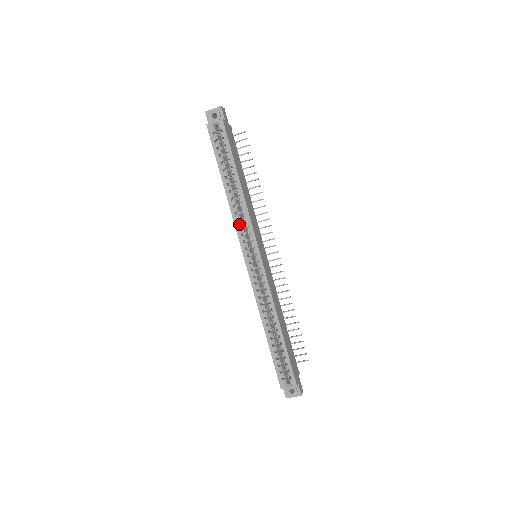
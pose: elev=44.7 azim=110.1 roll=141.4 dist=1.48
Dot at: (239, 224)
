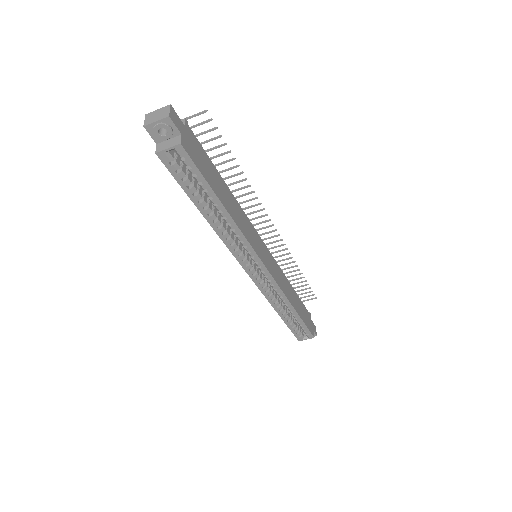
Dot at: (234, 248)
